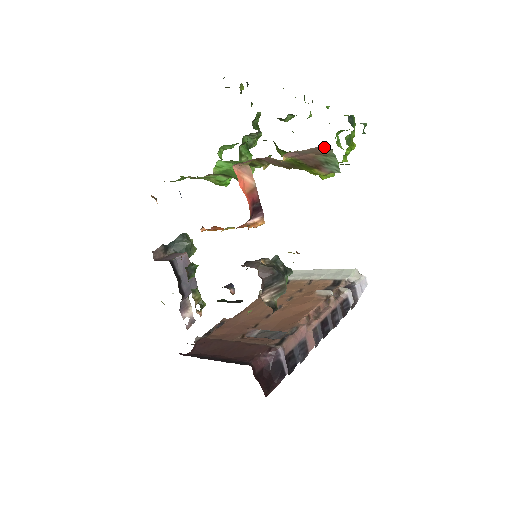
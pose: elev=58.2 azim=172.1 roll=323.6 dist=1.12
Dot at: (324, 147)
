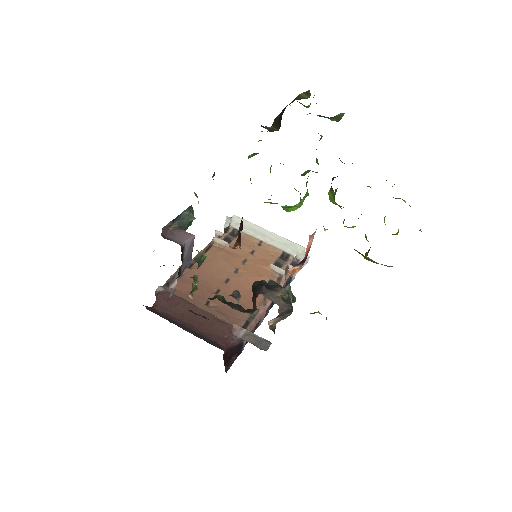
Dot at: occluded
